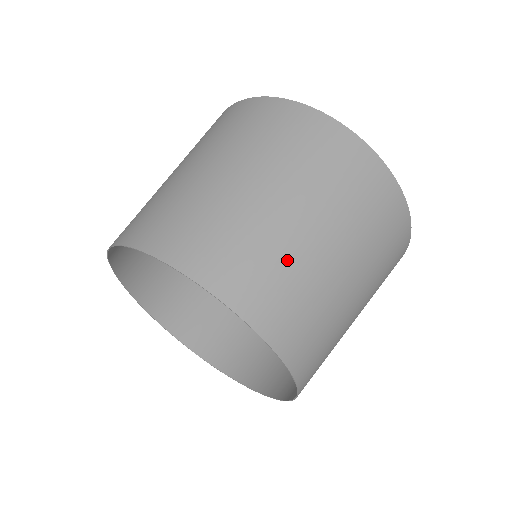
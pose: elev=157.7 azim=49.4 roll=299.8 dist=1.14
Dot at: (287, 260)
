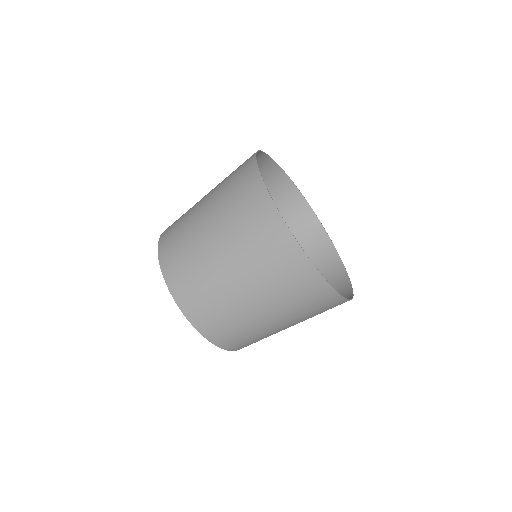
Dot at: (243, 325)
